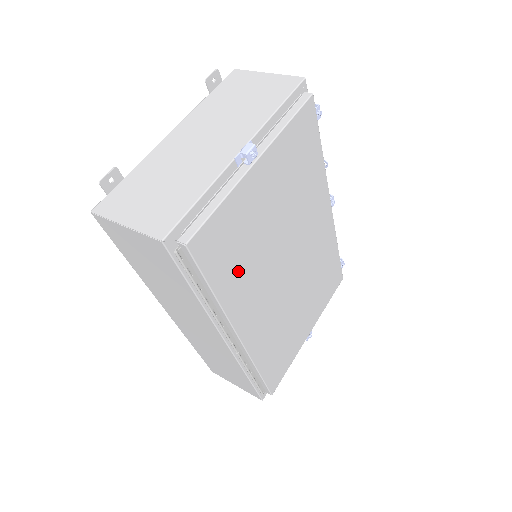
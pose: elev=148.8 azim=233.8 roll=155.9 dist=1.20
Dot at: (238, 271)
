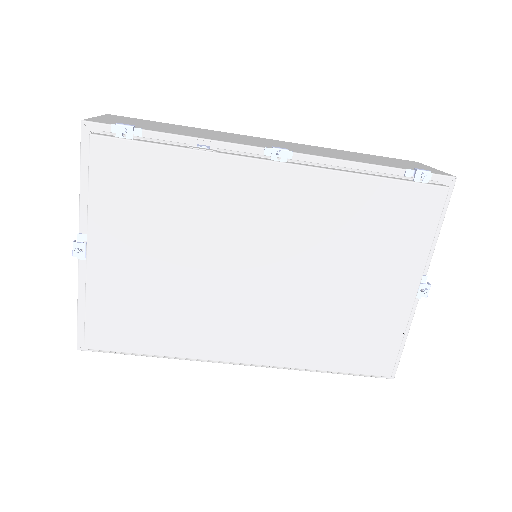
Dot at: (170, 326)
